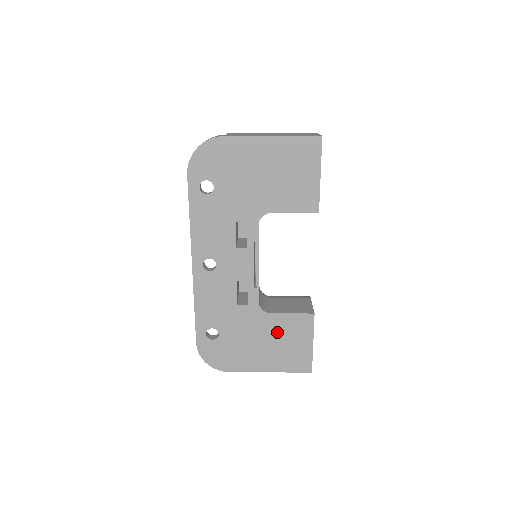
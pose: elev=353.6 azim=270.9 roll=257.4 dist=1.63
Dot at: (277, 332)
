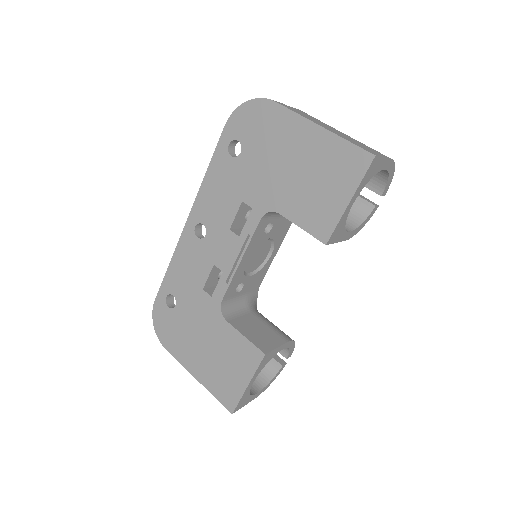
Dot at: (223, 345)
